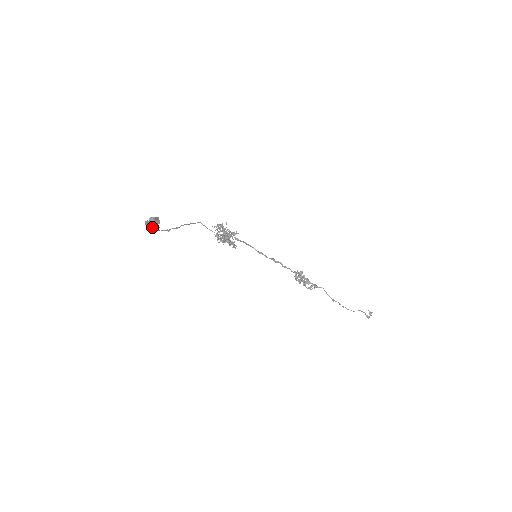
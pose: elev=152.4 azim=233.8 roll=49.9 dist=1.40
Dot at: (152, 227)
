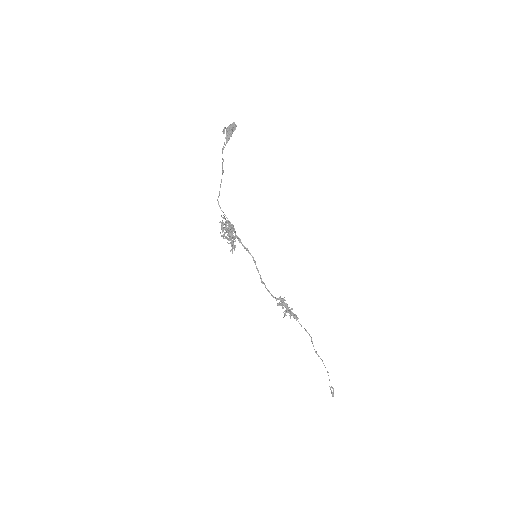
Dot at: (236, 126)
